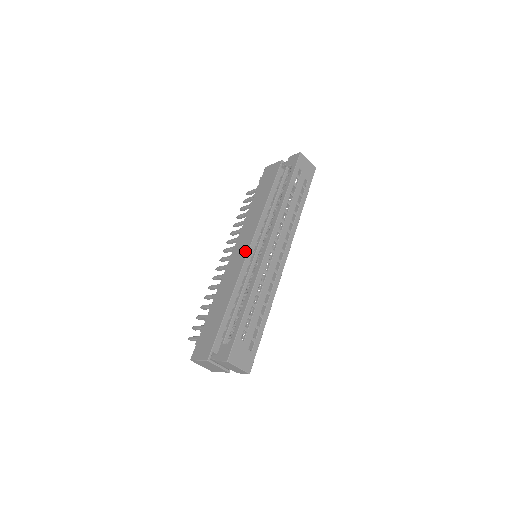
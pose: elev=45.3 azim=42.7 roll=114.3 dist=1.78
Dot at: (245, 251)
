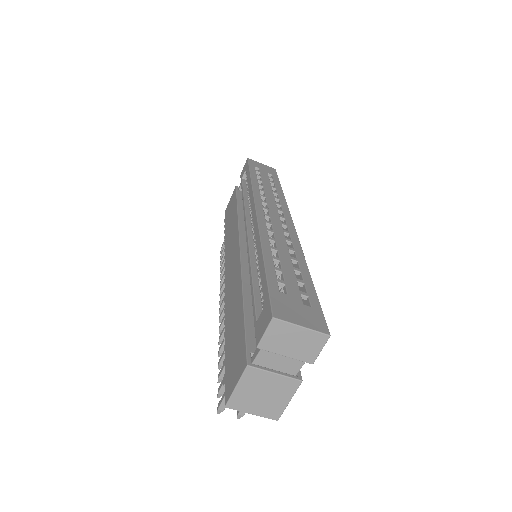
Dot at: (236, 251)
